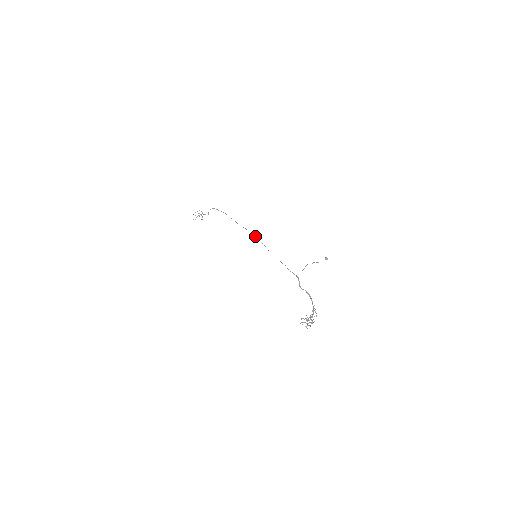
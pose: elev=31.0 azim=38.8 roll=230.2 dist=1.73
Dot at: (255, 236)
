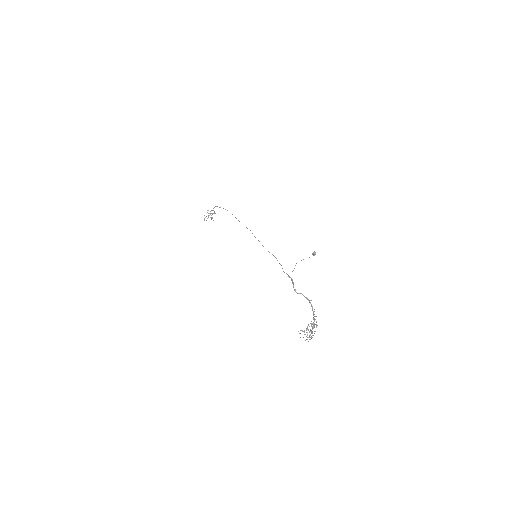
Dot at: occluded
